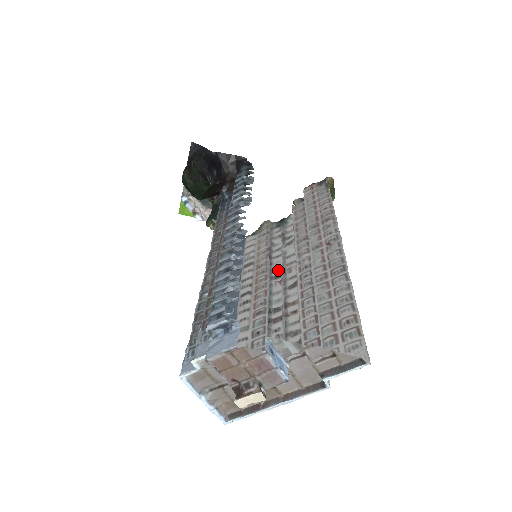
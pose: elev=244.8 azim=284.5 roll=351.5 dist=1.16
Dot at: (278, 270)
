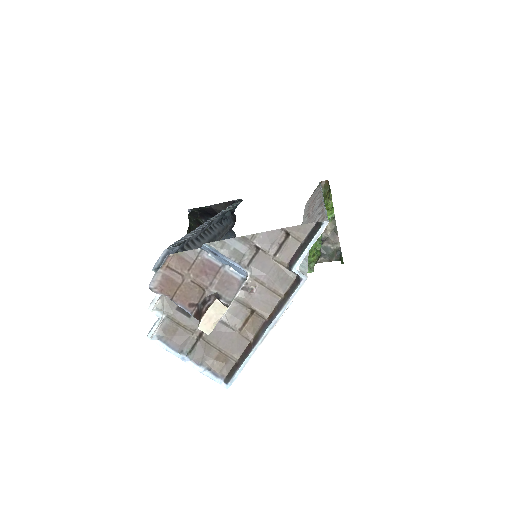
Dot at: occluded
